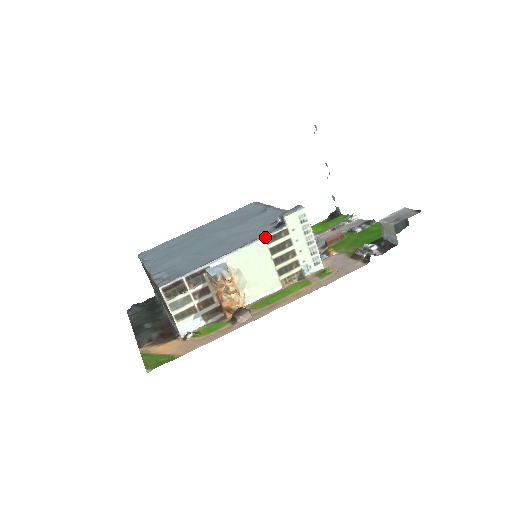
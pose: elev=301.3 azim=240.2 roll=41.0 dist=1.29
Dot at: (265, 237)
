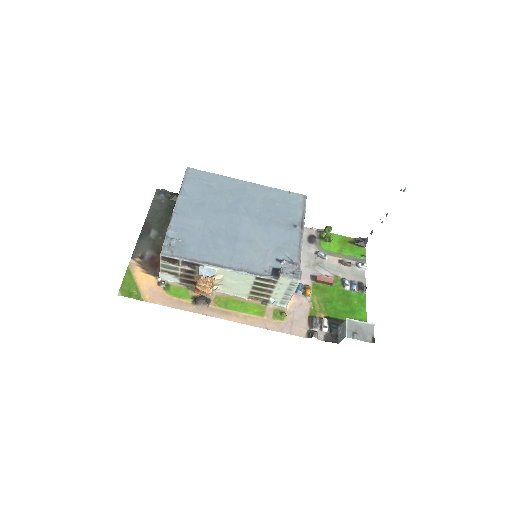
Dot at: (257, 276)
